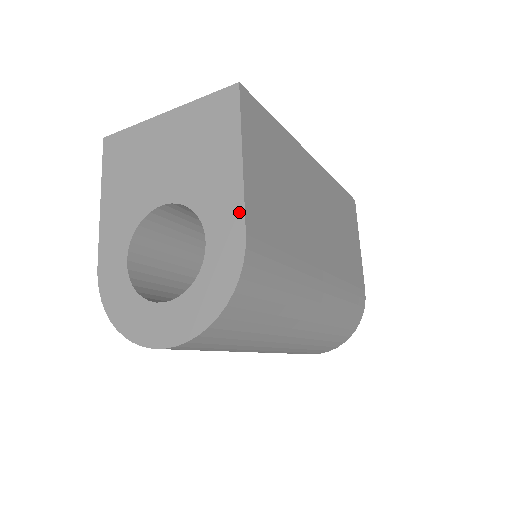
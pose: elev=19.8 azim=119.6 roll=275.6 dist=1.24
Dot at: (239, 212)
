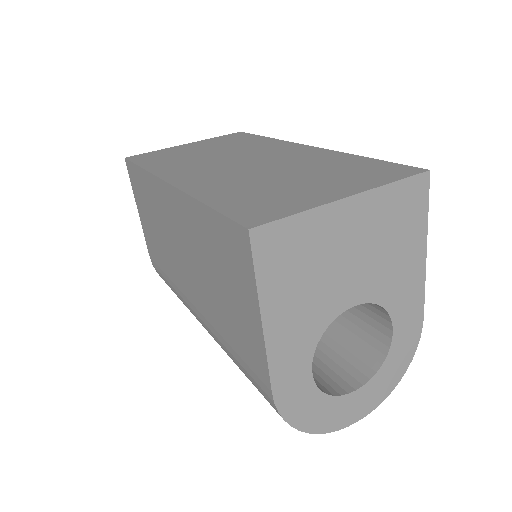
Dot at: (421, 300)
